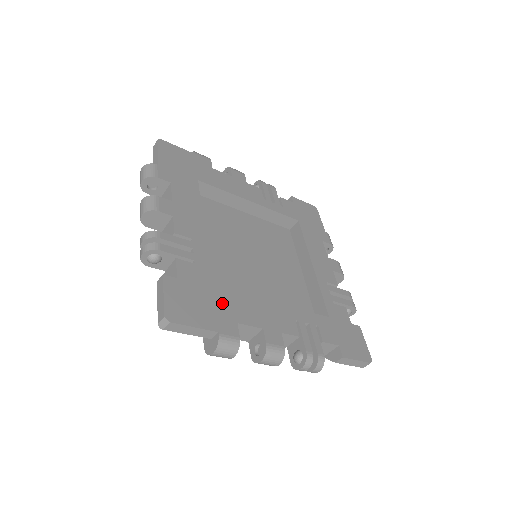
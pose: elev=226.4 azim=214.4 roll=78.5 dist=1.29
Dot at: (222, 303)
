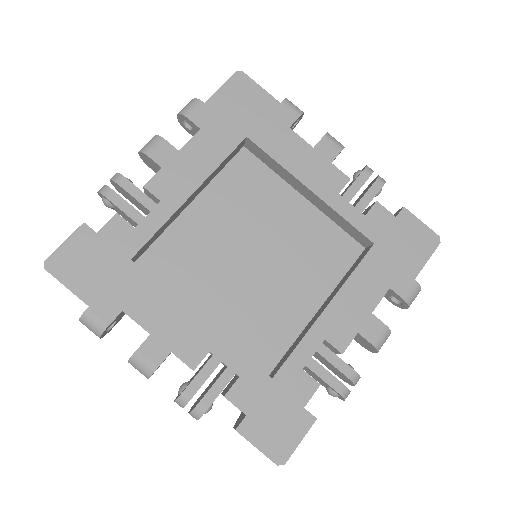
Dot at: (125, 282)
